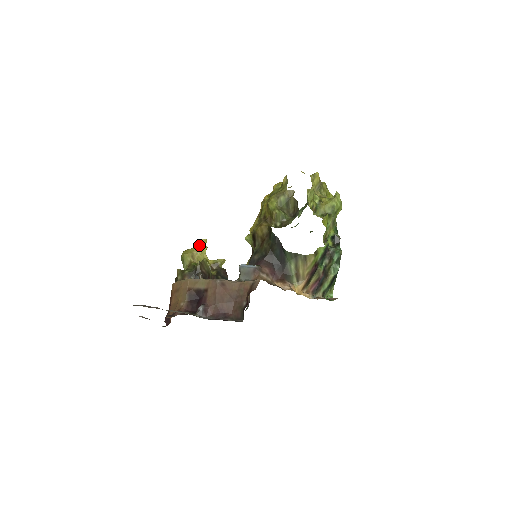
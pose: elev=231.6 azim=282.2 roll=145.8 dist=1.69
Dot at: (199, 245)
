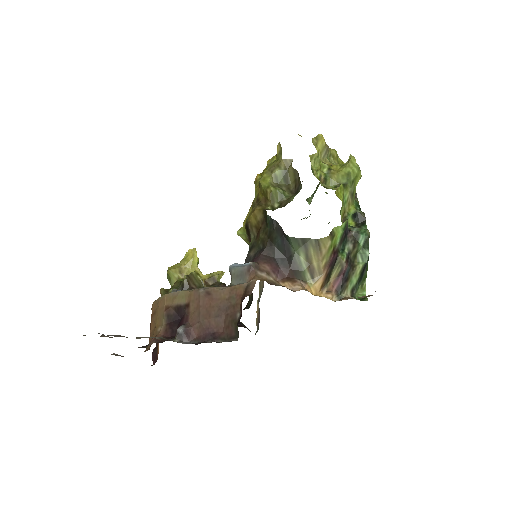
Dot at: (188, 257)
